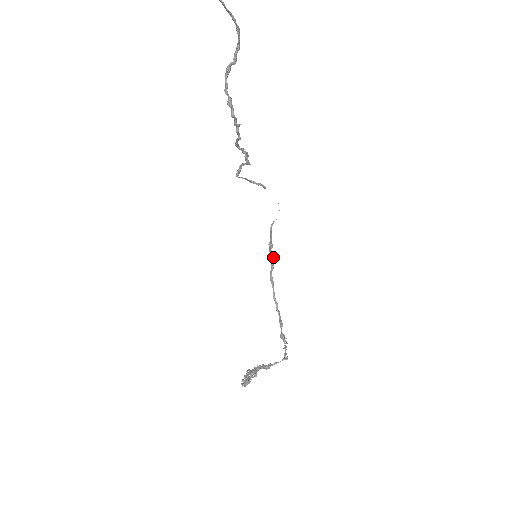
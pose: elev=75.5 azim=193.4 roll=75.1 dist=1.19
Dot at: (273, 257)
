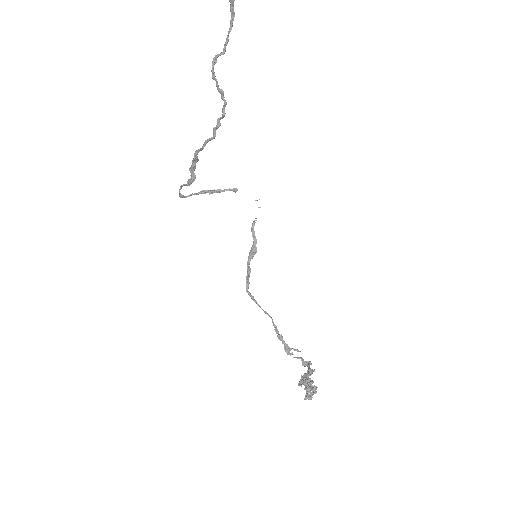
Dot at: (250, 268)
